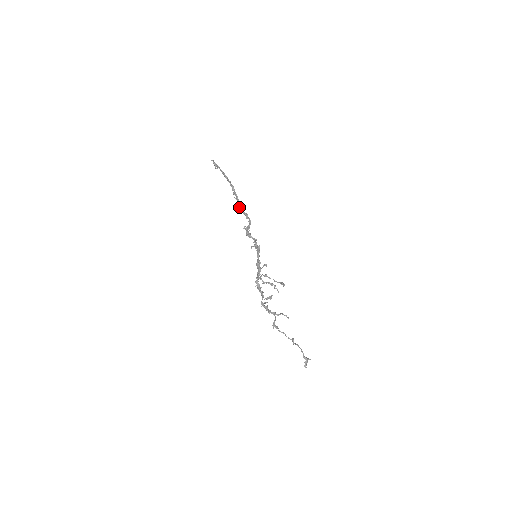
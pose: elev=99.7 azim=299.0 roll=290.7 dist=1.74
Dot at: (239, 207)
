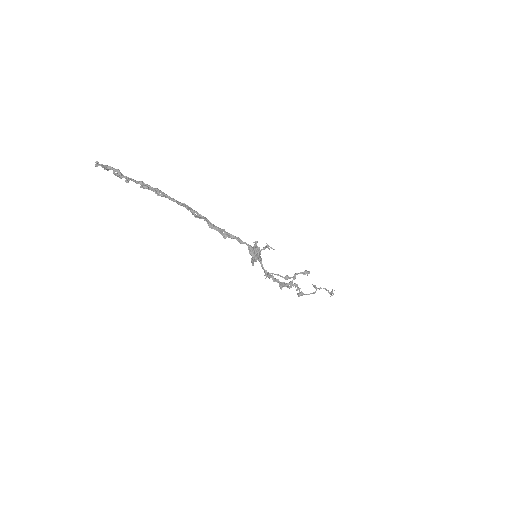
Dot at: occluded
